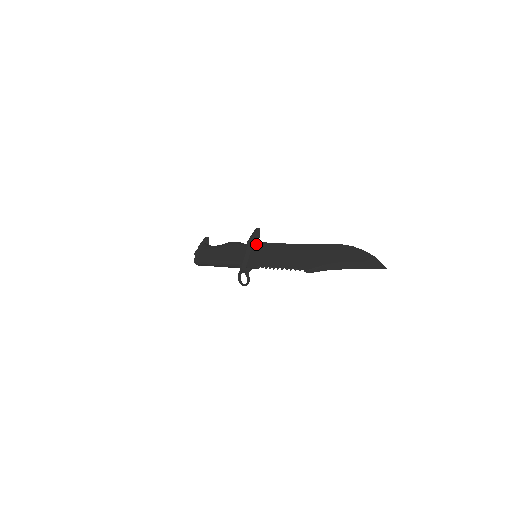
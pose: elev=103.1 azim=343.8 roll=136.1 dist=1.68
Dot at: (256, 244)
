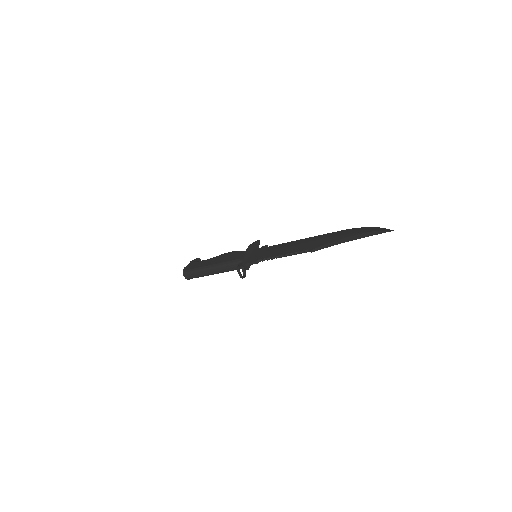
Dot at: (257, 248)
